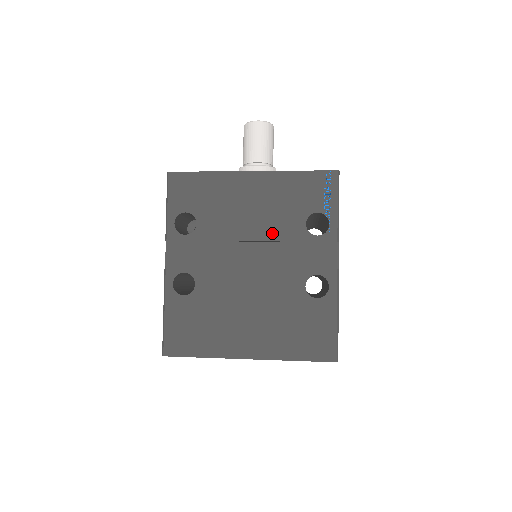
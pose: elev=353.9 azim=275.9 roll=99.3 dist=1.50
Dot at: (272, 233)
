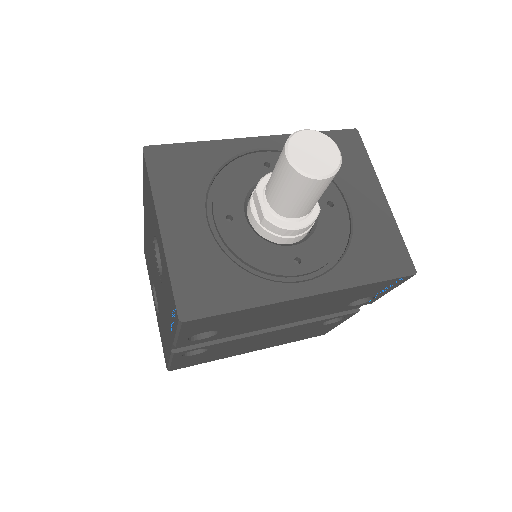
Dot at: (308, 316)
